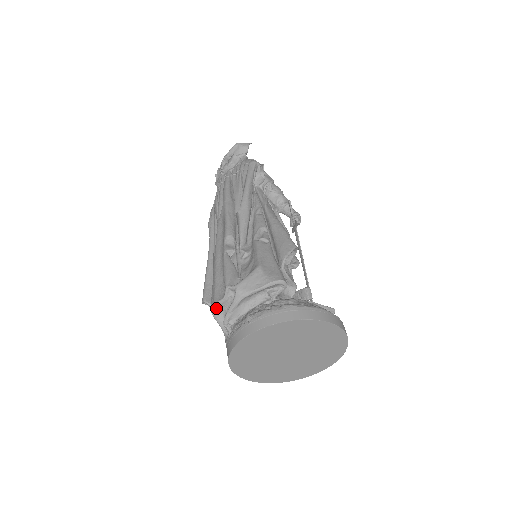
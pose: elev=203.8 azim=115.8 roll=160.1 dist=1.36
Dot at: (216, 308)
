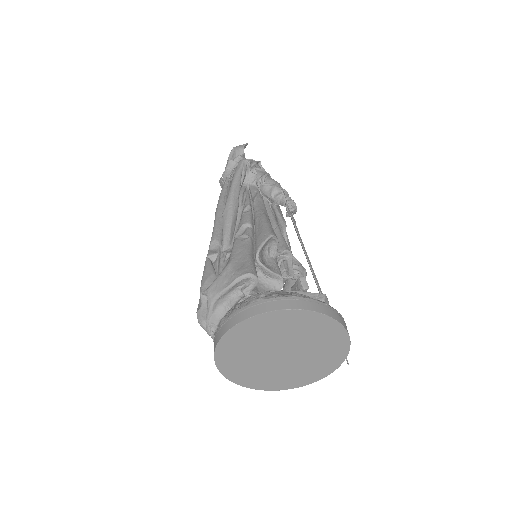
Dot at: (200, 317)
